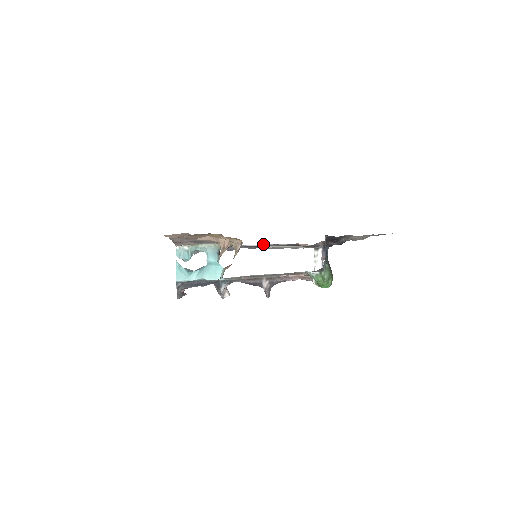
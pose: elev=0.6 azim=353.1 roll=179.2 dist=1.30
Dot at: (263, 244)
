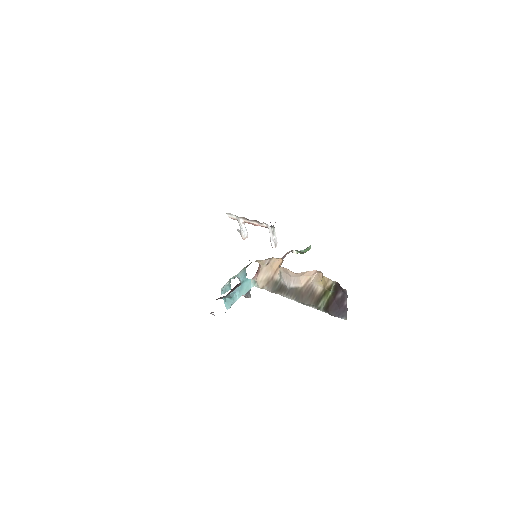
Dot at: occluded
